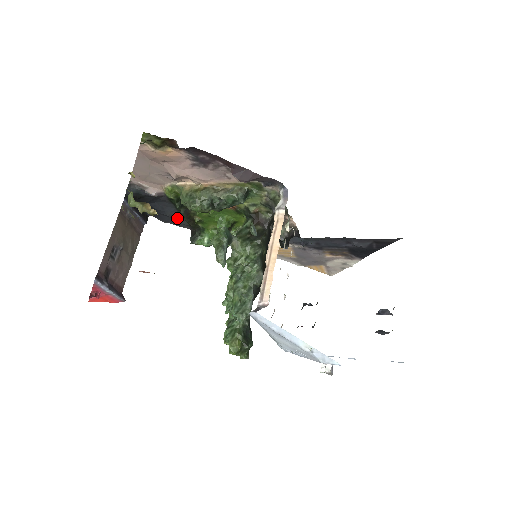
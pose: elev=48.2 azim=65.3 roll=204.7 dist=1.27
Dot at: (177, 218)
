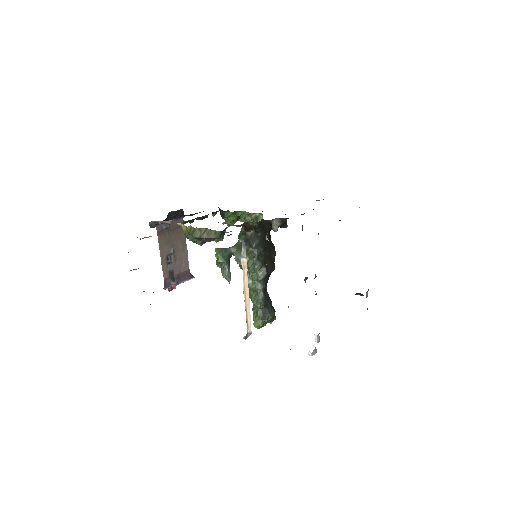
Dot at: occluded
